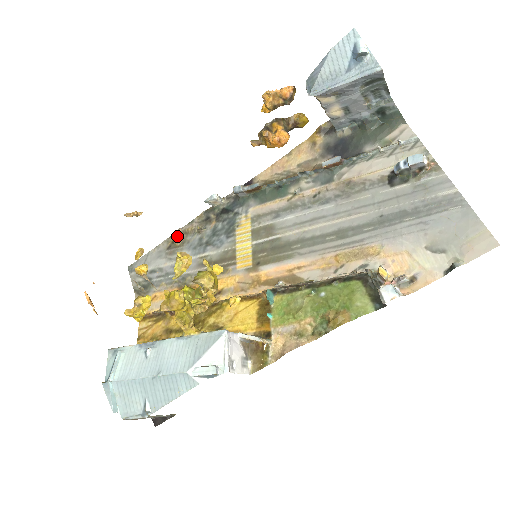
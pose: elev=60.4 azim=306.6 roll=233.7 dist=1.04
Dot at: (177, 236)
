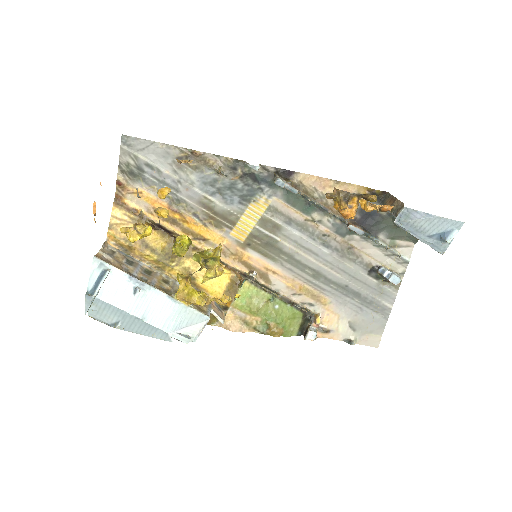
Dot at: (195, 156)
